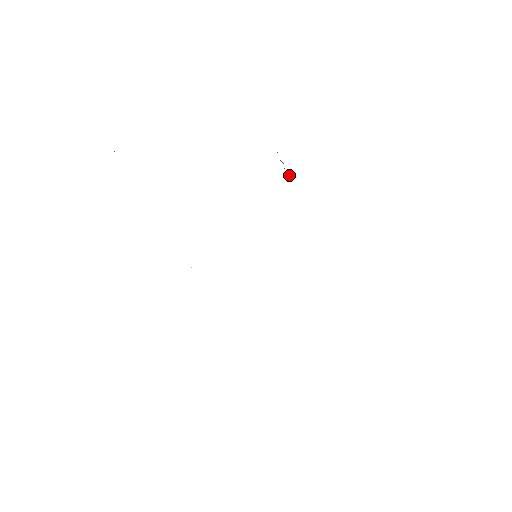
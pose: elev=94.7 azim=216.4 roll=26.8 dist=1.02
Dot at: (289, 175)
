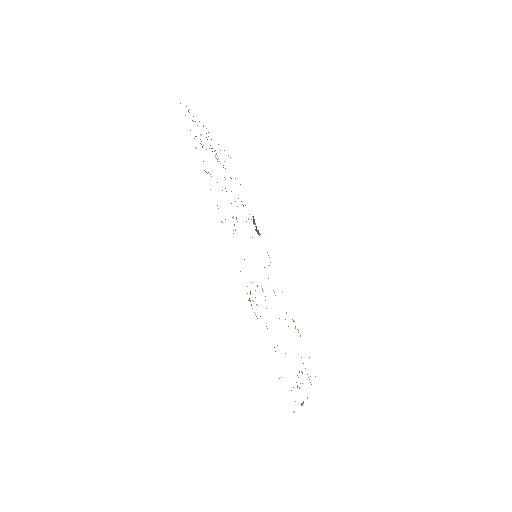
Dot at: (258, 233)
